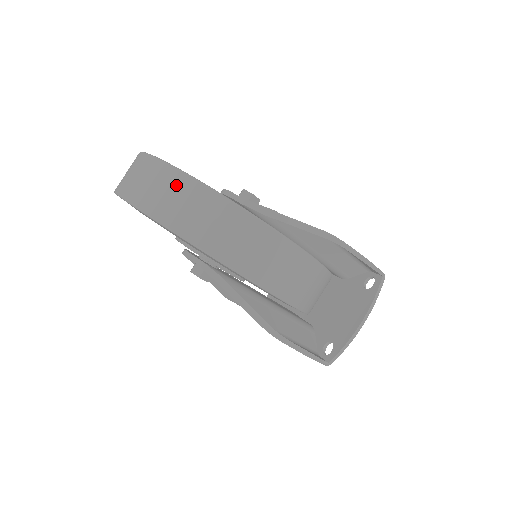
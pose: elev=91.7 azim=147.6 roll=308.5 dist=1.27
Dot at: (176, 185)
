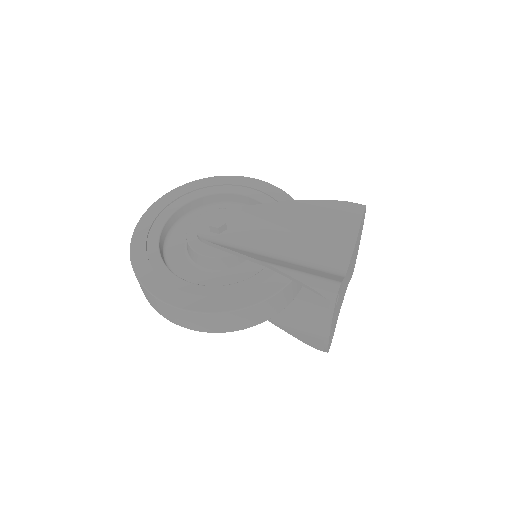
Dot at: occluded
